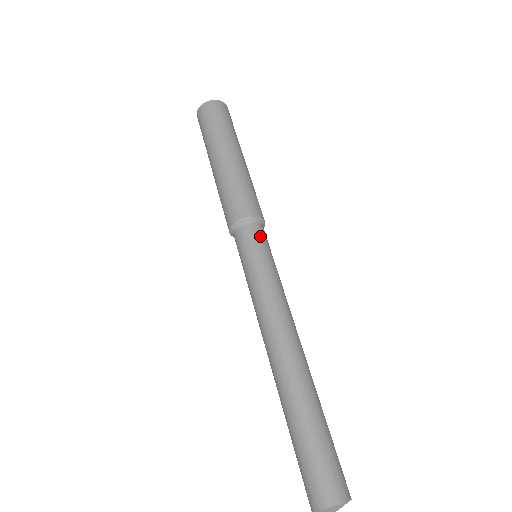
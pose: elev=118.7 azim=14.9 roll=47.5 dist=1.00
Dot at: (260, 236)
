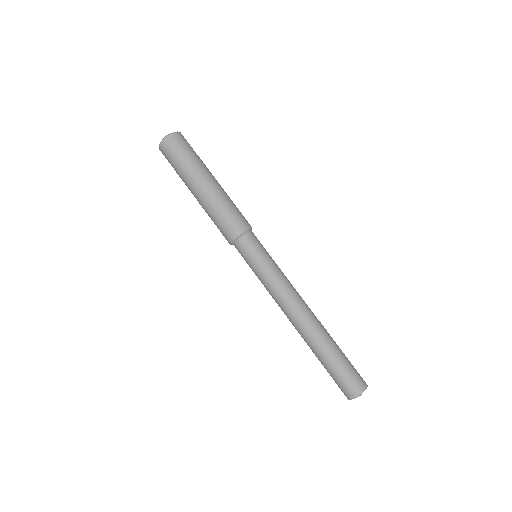
Dot at: (259, 241)
